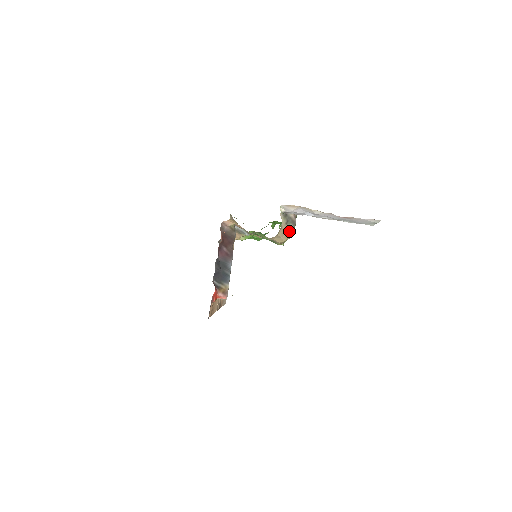
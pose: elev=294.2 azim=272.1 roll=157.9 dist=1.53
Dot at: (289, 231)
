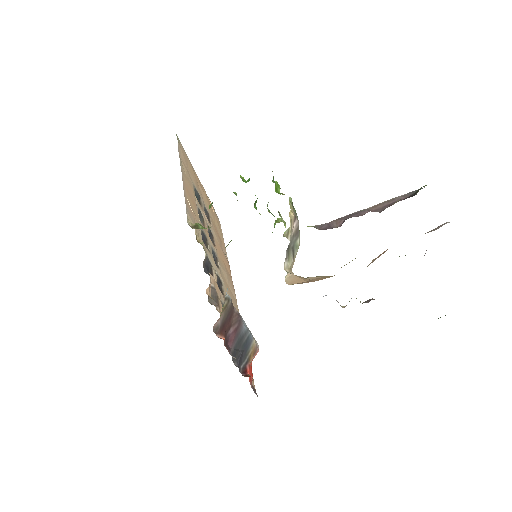
Dot at: (297, 248)
